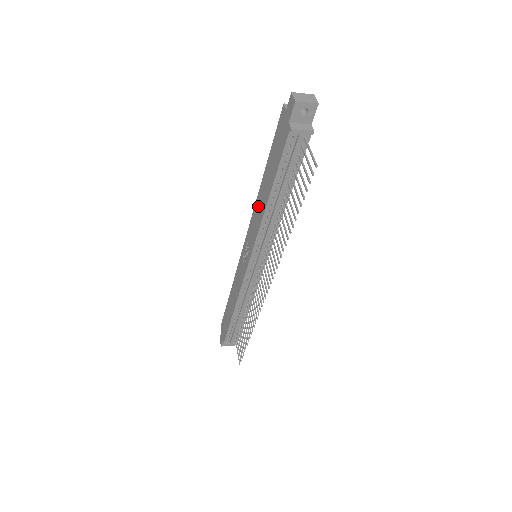
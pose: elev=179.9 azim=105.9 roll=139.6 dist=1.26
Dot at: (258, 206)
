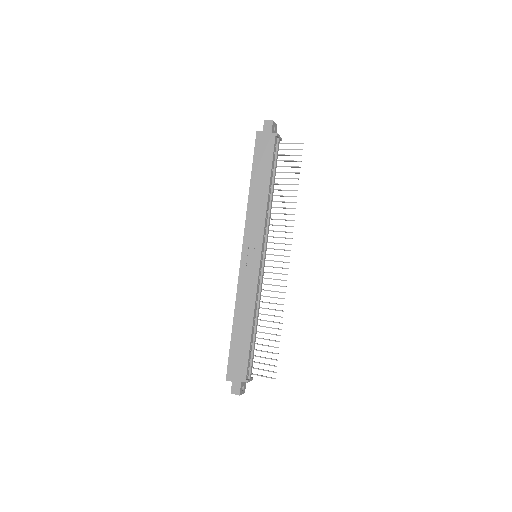
Dot at: (254, 206)
